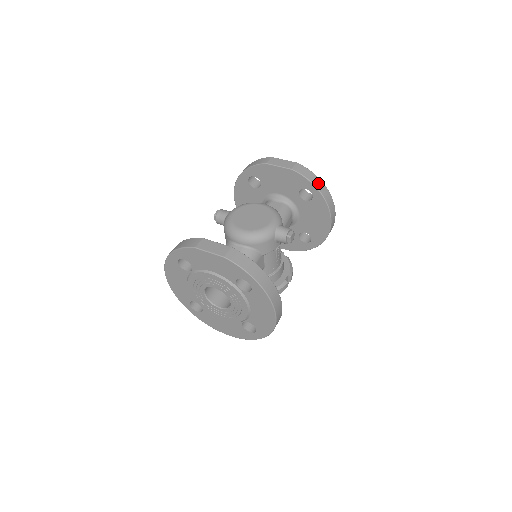
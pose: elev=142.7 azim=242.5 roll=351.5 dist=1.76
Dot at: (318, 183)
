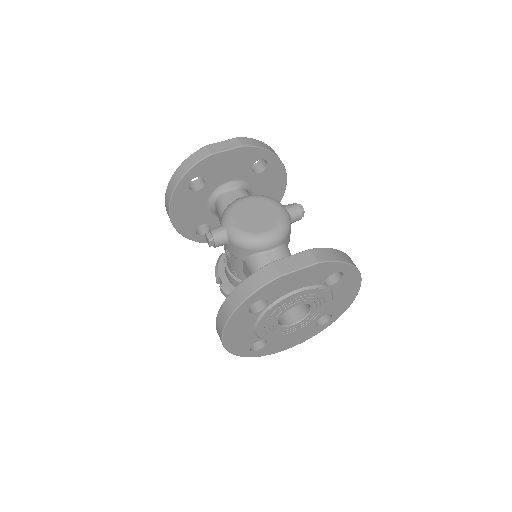
Dot at: (268, 147)
